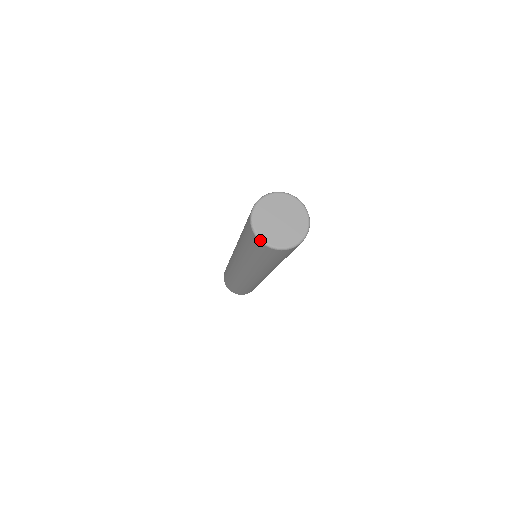
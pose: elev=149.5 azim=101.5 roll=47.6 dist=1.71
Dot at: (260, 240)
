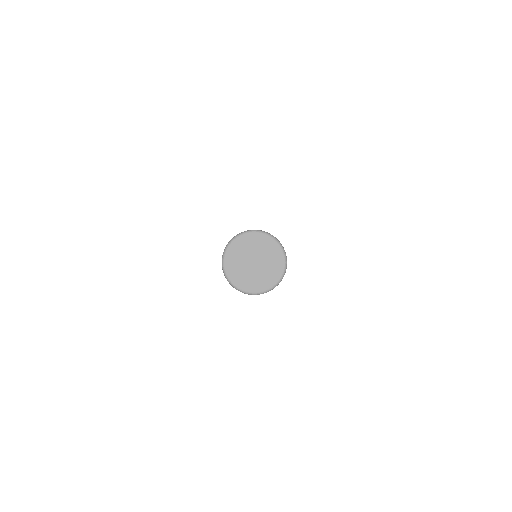
Dot at: (229, 282)
